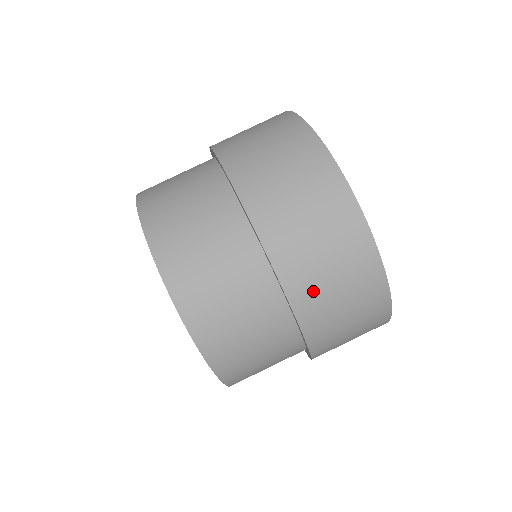
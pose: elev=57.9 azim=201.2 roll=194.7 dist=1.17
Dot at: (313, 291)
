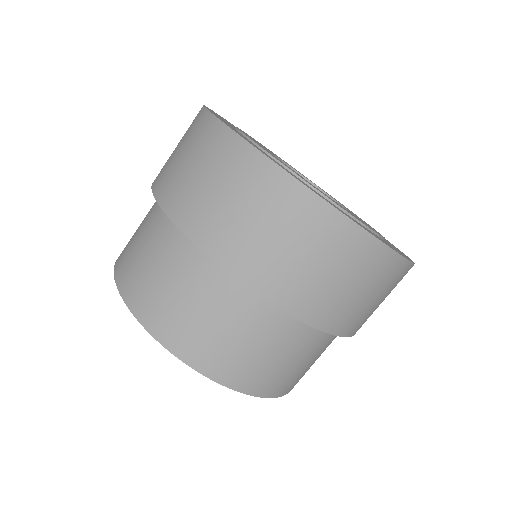
Dot at: (365, 318)
